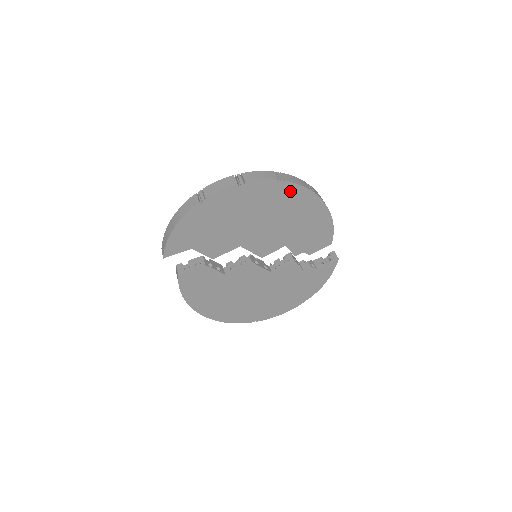
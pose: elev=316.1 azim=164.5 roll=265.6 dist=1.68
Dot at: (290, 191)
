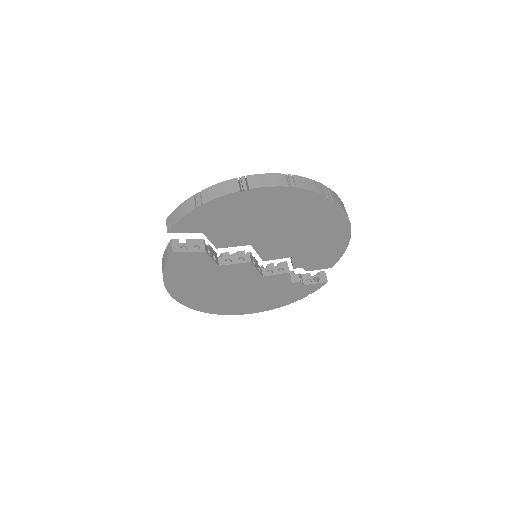
Dot at: (330, 210)
